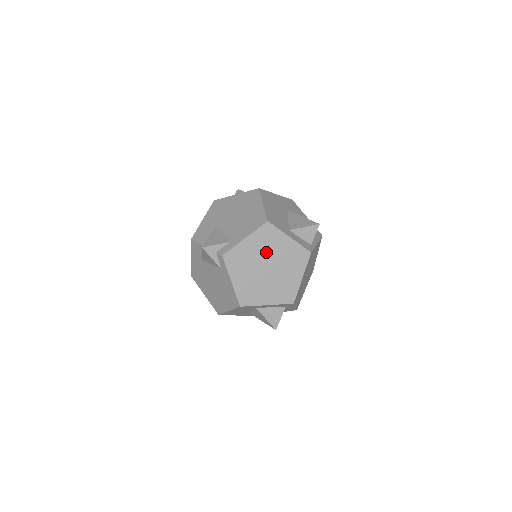
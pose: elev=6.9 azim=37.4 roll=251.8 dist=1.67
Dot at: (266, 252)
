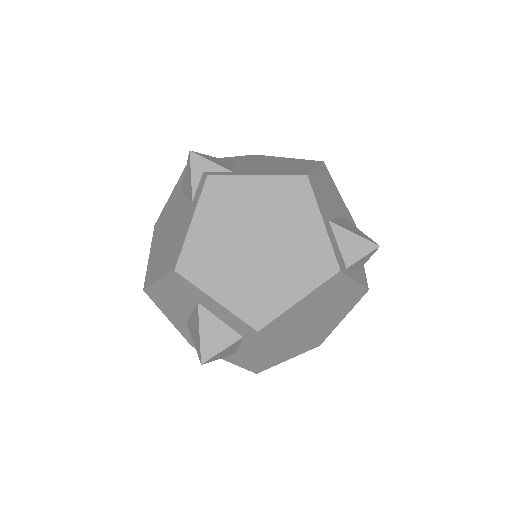
Dot at: (273, 218)
